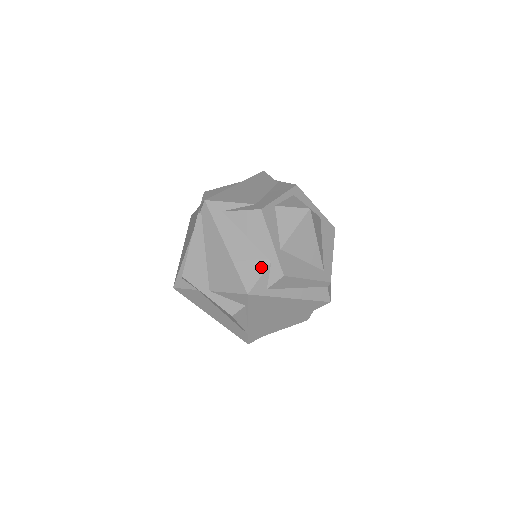
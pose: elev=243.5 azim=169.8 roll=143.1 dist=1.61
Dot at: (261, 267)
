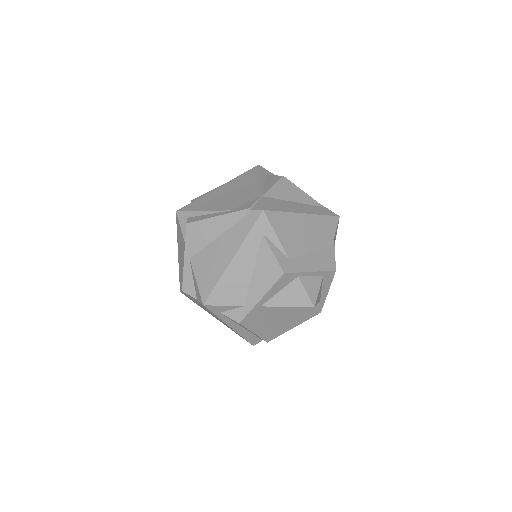
Dot at: (234, 301)
